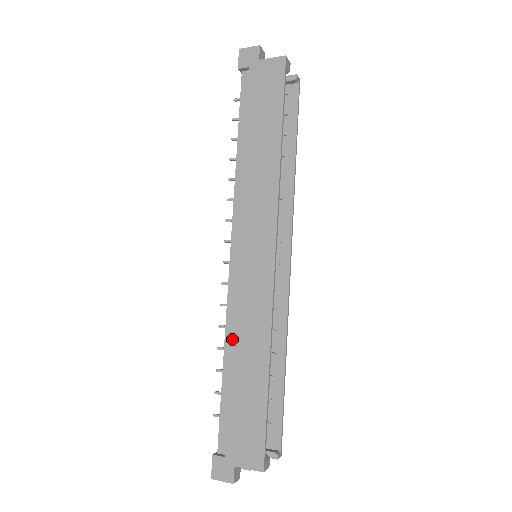
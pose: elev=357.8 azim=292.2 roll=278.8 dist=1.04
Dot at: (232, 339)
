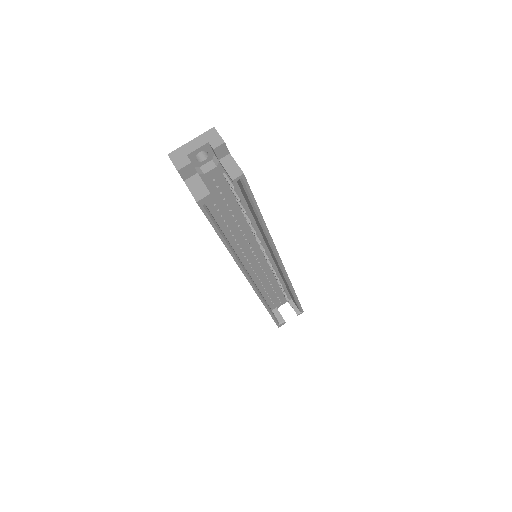
Dot at: occluded
